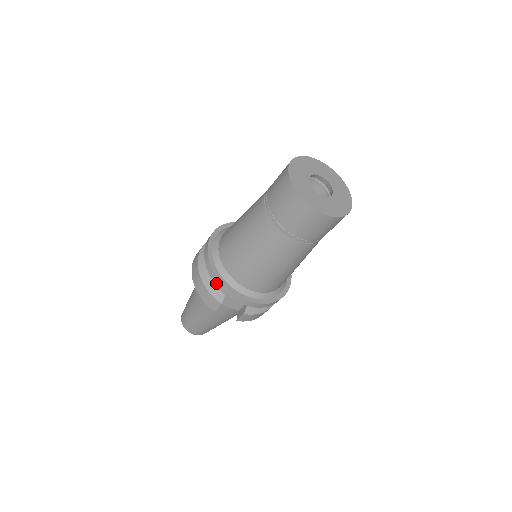
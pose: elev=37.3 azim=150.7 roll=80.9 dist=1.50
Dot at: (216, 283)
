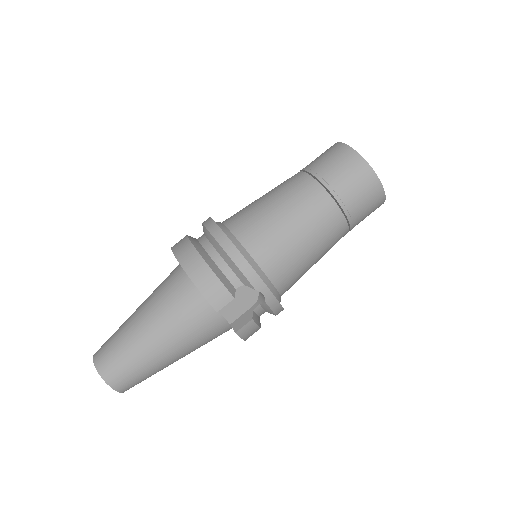
Dot at: (238, 264)
